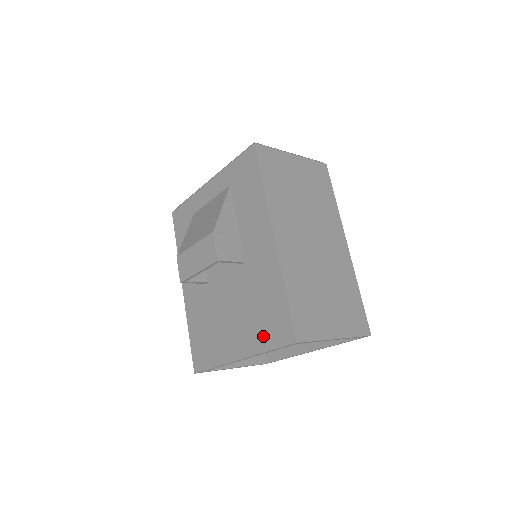
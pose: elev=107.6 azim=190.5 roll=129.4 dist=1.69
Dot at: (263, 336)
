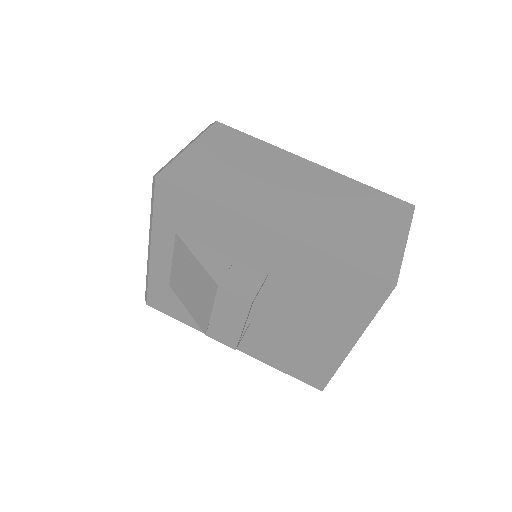
Dot at: (356, 310)
